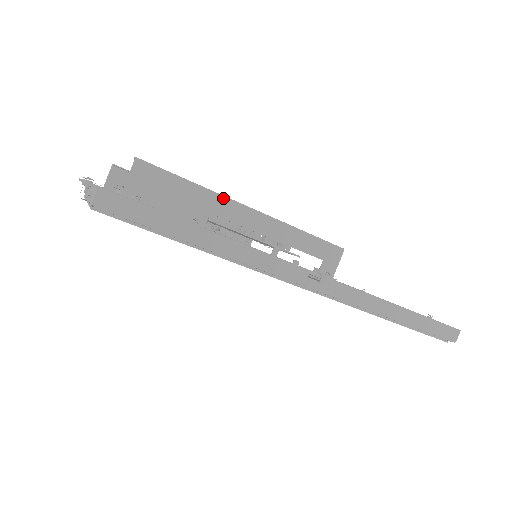
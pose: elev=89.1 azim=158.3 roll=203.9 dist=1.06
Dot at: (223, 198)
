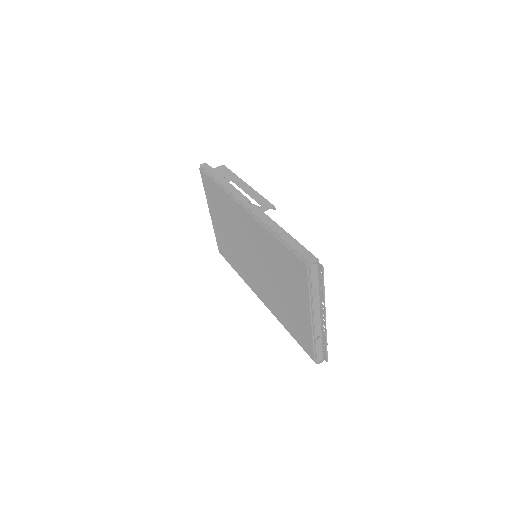
Dot at: (240, 179)
